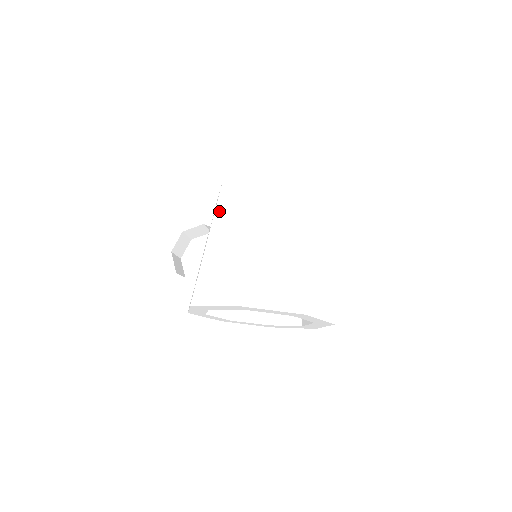
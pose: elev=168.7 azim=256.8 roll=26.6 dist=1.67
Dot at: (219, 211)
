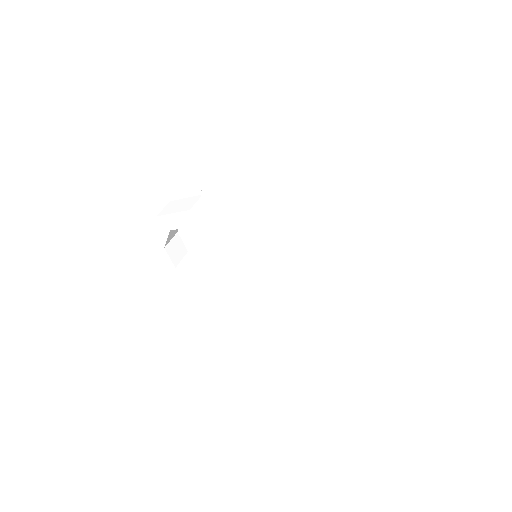
Dot at: (202, 253)
